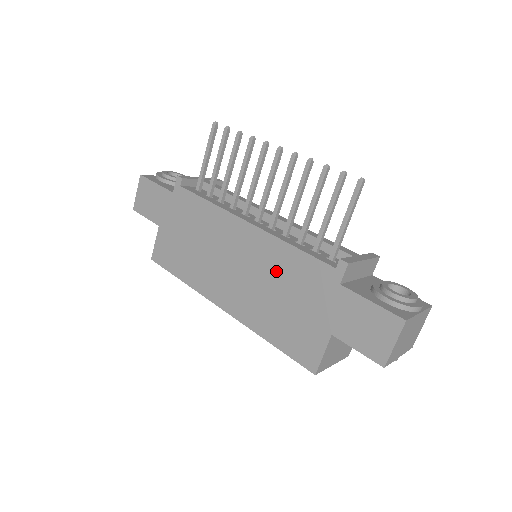
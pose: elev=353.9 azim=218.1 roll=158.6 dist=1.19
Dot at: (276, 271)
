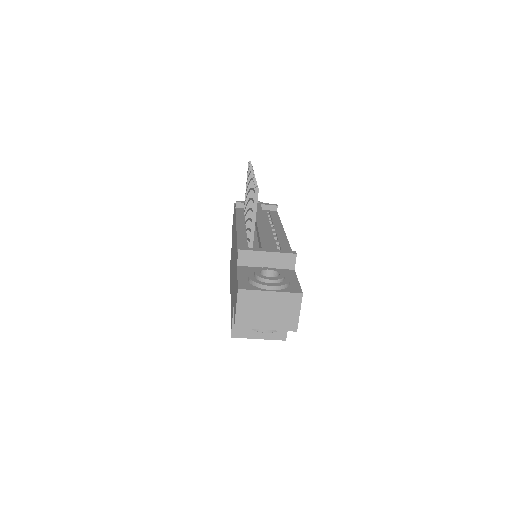
Dot at: occluded
